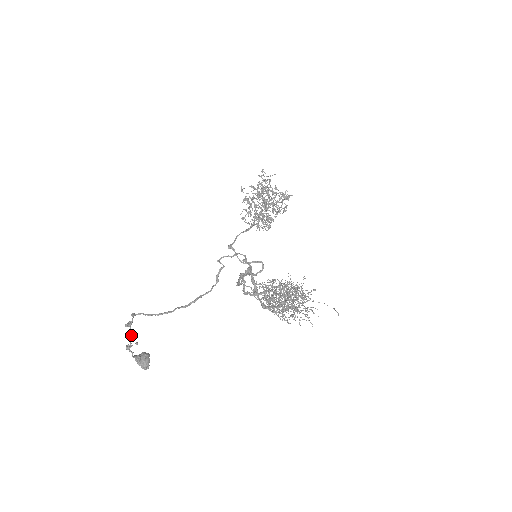
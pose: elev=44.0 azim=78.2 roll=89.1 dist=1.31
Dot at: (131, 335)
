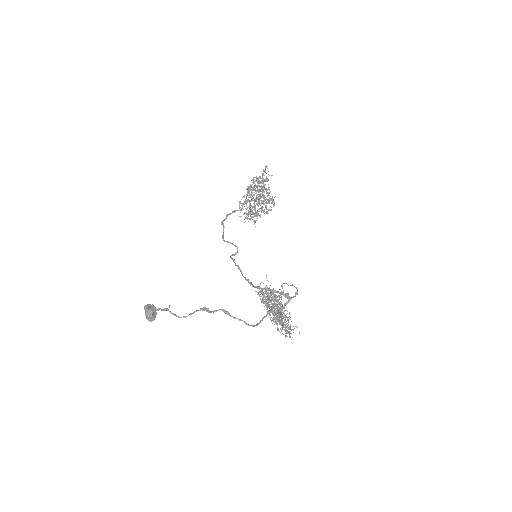
Dot at: (193, 313)
